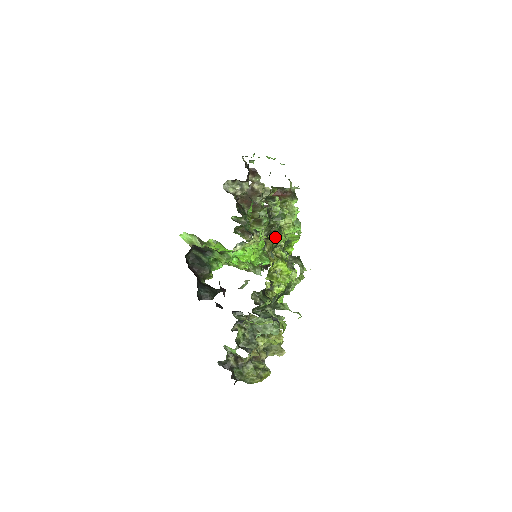
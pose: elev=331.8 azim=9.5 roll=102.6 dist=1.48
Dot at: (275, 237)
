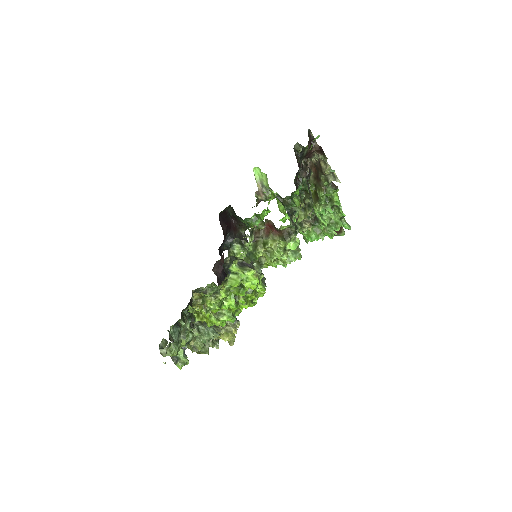
Dot at: (203, 294)
